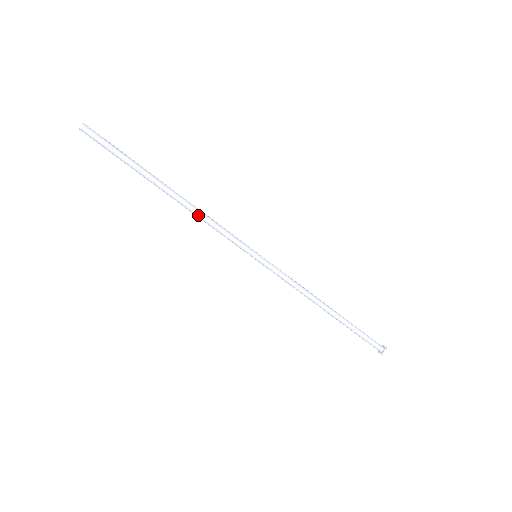
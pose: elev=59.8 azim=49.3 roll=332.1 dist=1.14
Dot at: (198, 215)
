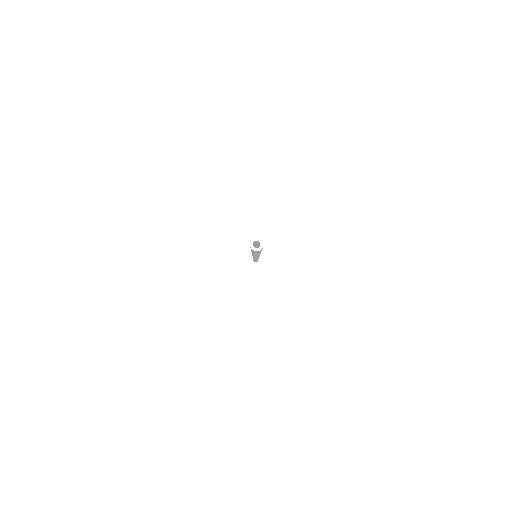
Dot at: occluded
